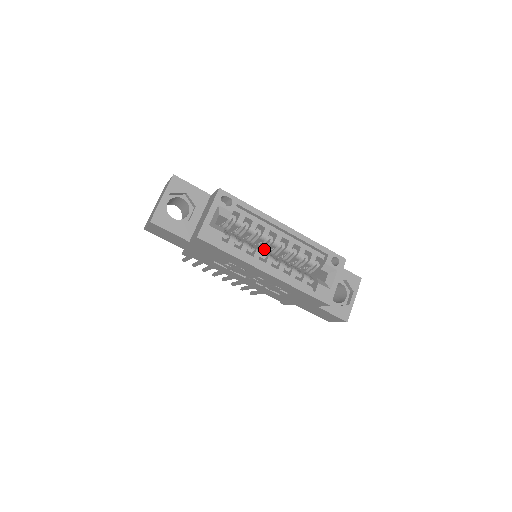
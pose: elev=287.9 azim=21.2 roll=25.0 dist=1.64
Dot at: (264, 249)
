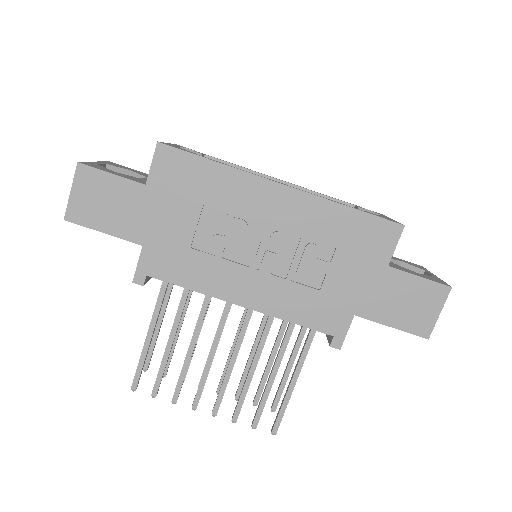
Dot at: occluded
